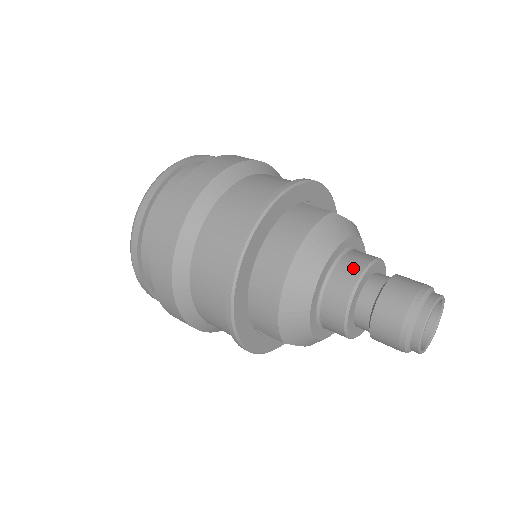
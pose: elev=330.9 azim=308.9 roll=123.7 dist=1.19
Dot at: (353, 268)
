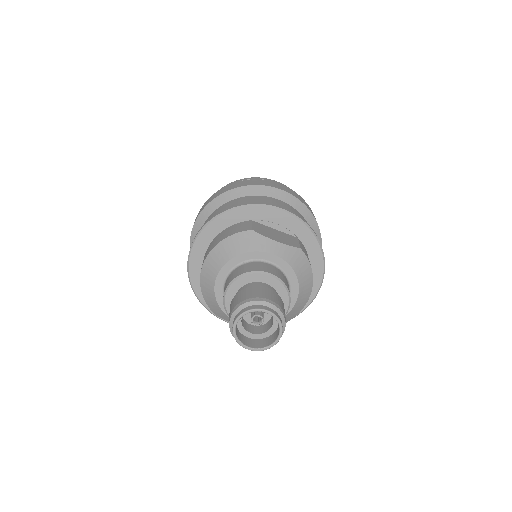
Dot at: (238, 273)
